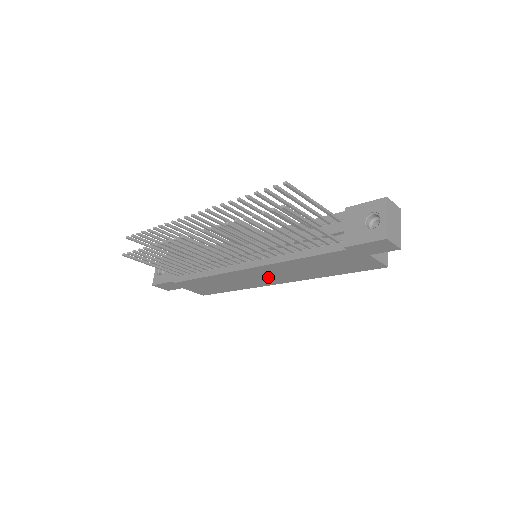
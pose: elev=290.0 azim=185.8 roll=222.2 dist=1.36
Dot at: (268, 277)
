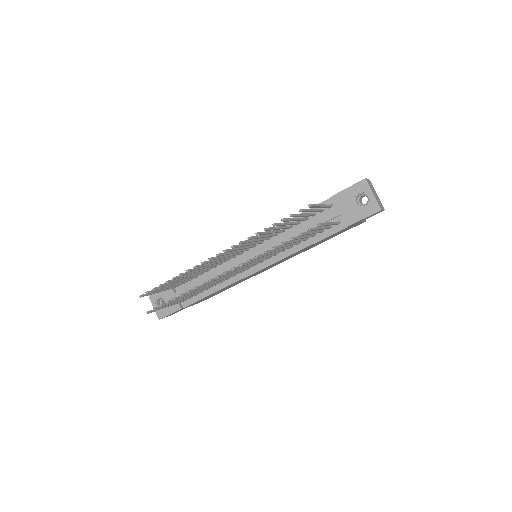
Dot at: occluded
